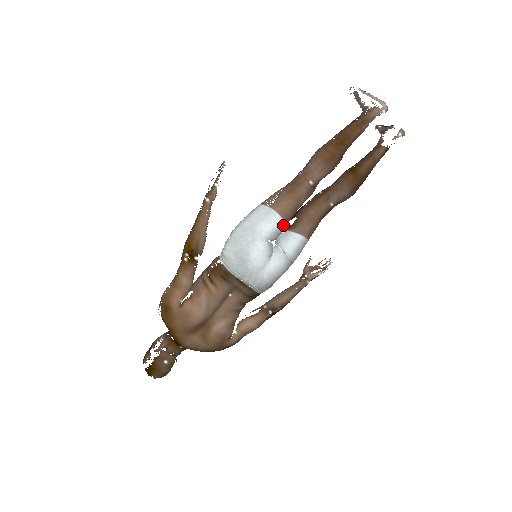
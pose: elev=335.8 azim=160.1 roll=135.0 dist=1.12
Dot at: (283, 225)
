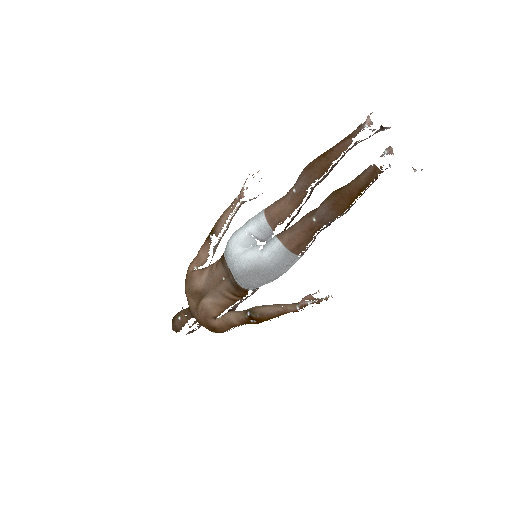
Dot at: (266, 225)
